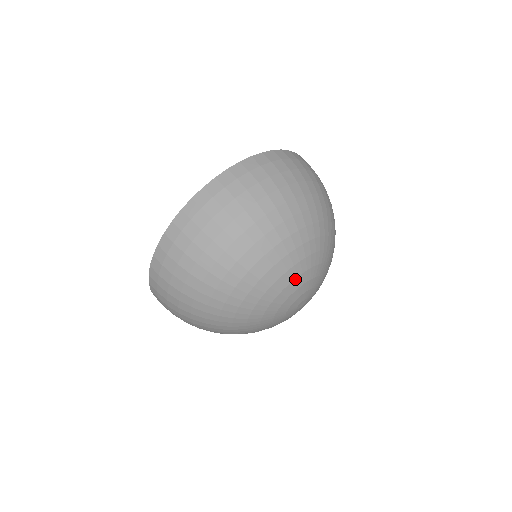
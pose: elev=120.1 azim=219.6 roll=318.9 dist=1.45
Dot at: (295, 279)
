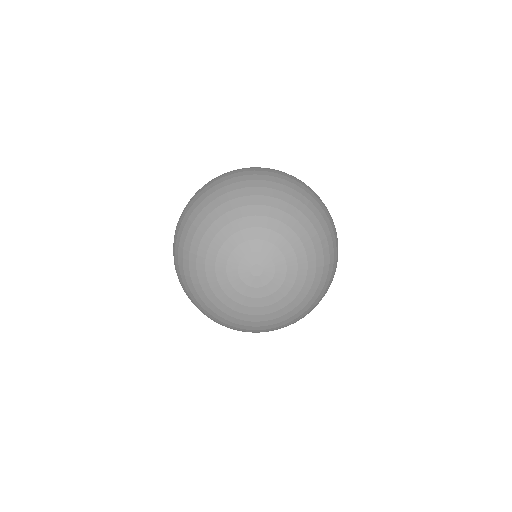
Dot at: (258, 228)
